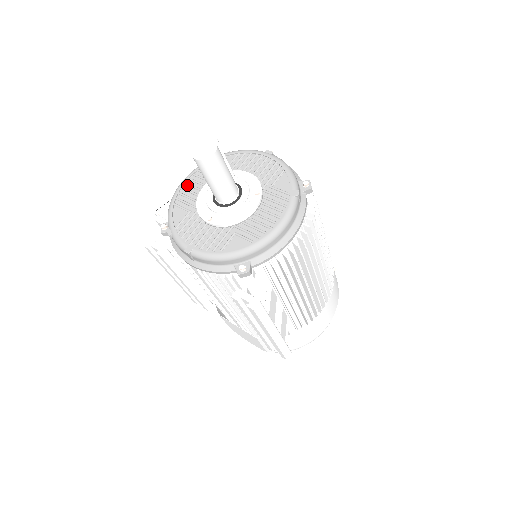
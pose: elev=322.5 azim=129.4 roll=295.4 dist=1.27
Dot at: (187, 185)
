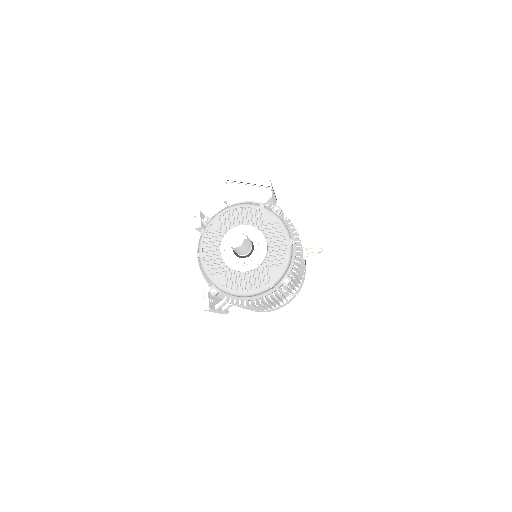
Dot at: (237, 211)
